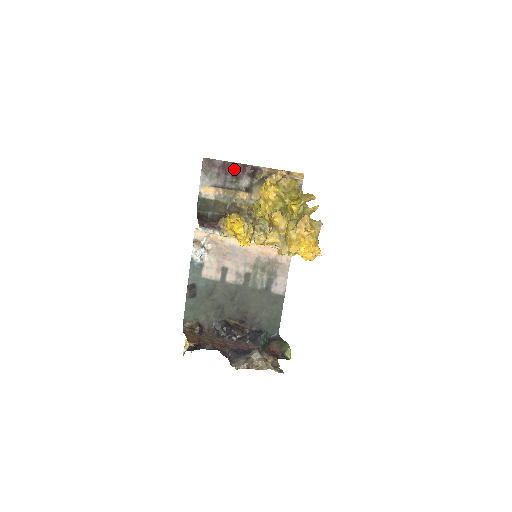
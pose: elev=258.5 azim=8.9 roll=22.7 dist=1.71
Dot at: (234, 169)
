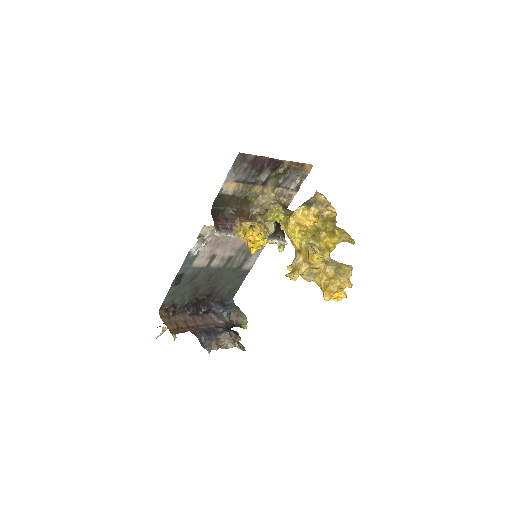
Dot at: (261, 163)
